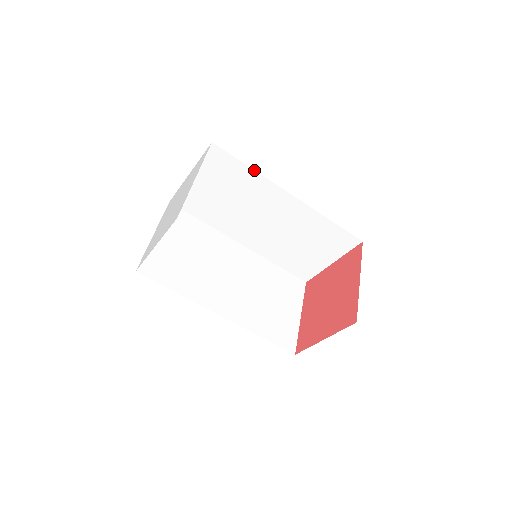
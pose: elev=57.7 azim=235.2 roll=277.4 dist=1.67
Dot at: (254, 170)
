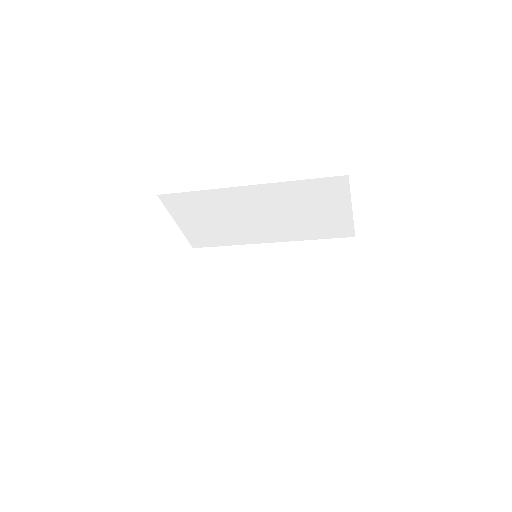
Dot at: occluded
